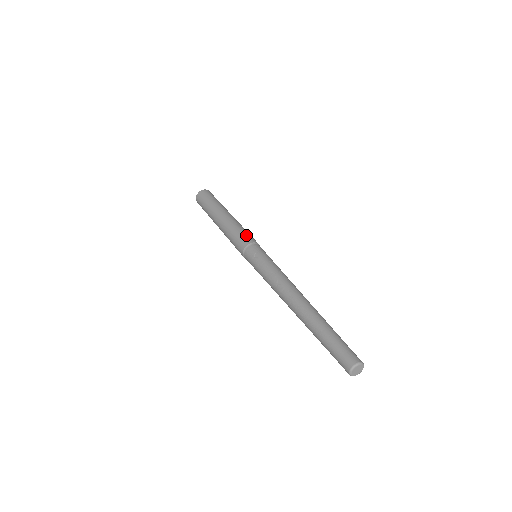
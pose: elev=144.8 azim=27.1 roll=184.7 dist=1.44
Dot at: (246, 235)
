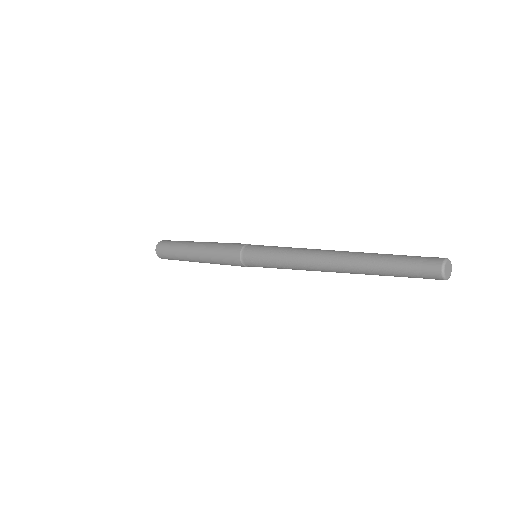
Dot at: occluded
